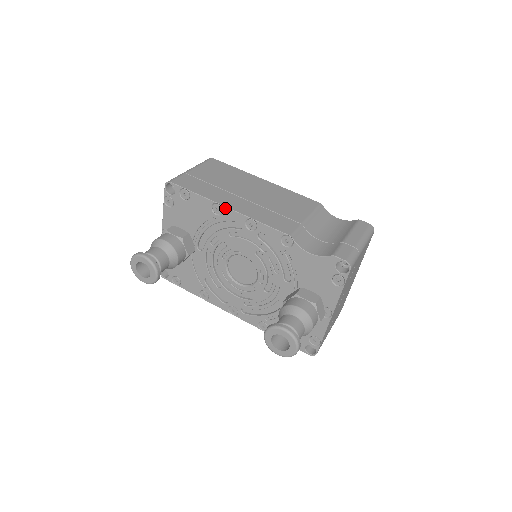
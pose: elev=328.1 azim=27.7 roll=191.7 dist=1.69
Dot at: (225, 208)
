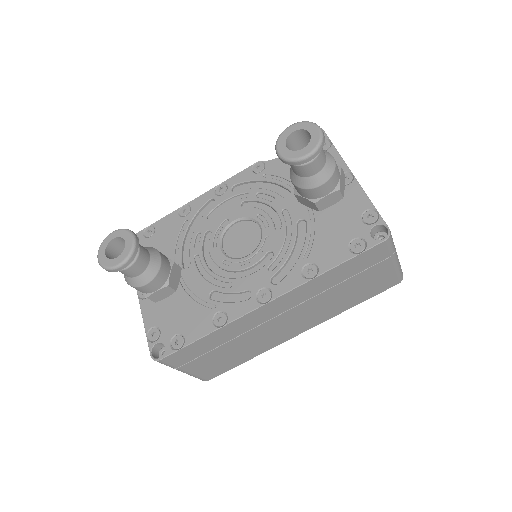
Dot at: (191, 202)
